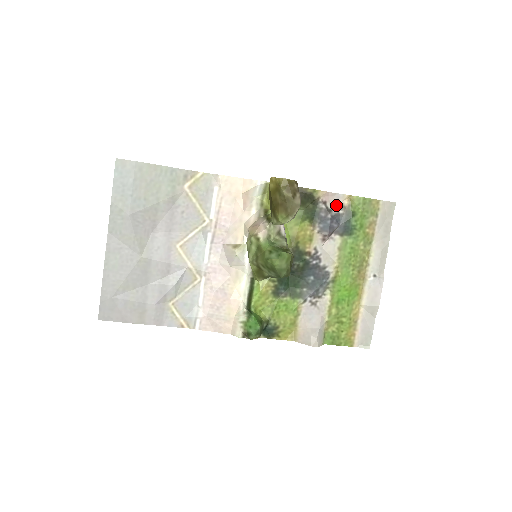
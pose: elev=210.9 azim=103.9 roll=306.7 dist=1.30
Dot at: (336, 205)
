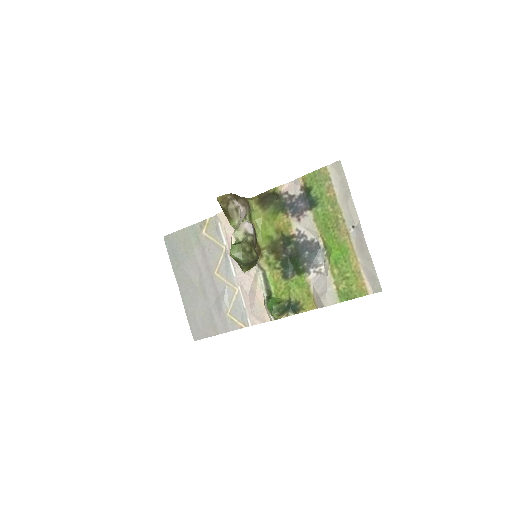
Dot at: (297, 189)
